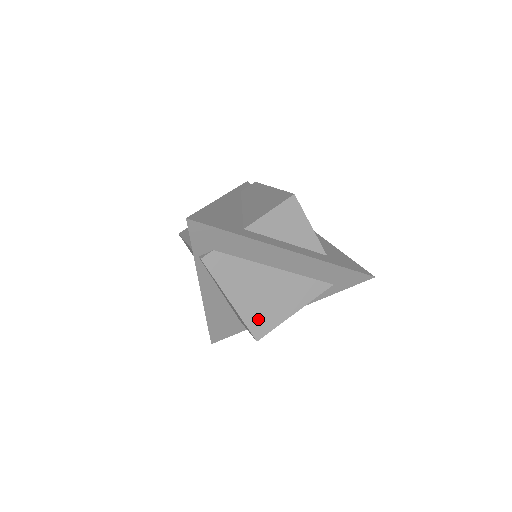
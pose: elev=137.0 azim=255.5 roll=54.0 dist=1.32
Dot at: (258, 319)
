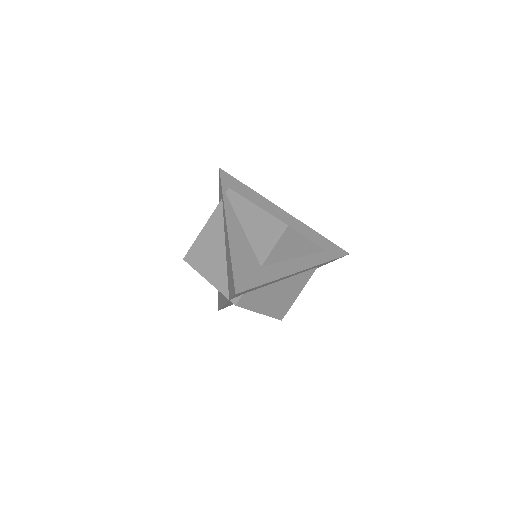
Dot at: occluded
